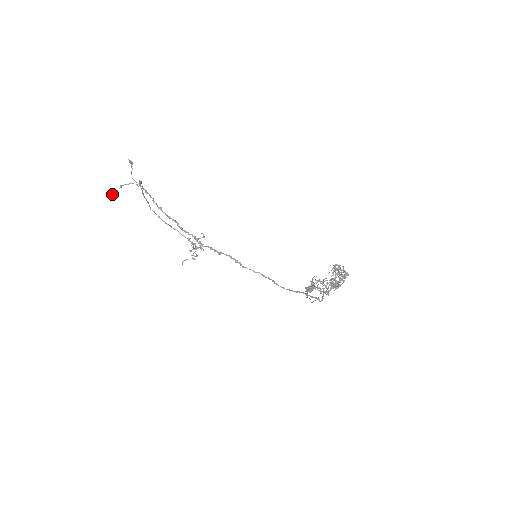
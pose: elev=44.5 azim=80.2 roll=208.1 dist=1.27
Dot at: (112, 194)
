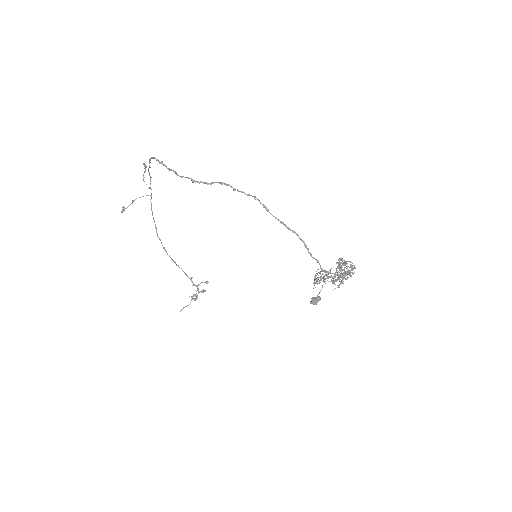
Dot at: (123, 210)
